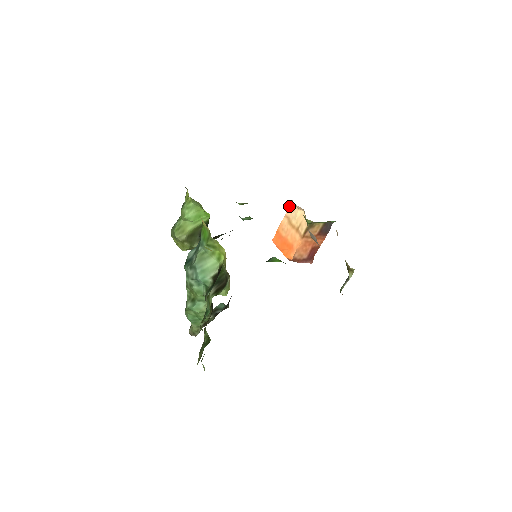
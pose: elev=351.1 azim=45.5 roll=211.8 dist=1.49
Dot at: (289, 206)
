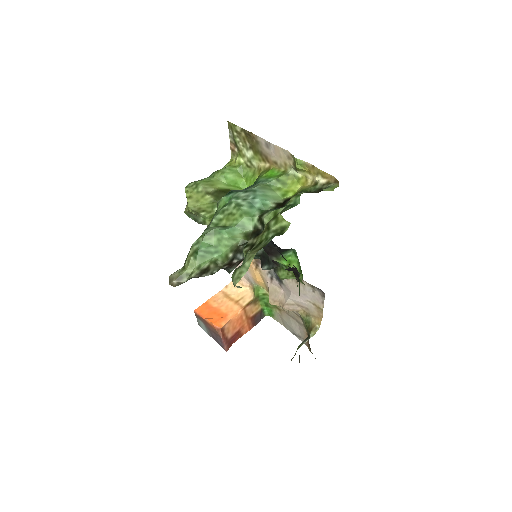
Dot at: (230, 283)
